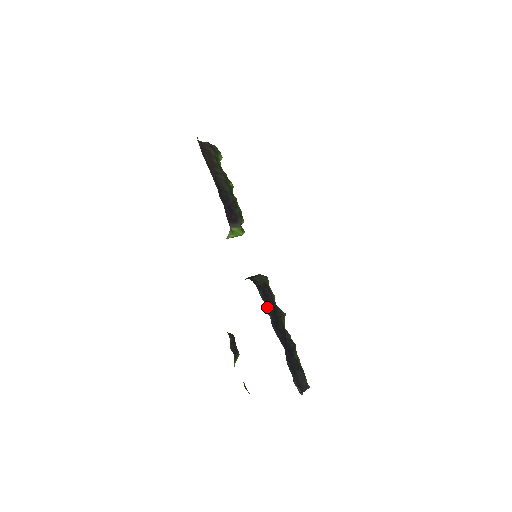
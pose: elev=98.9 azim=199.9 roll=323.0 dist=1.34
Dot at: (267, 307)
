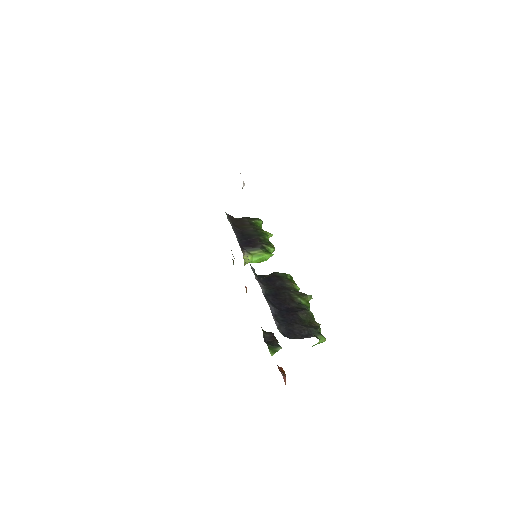
Dot at: (267, 286)
